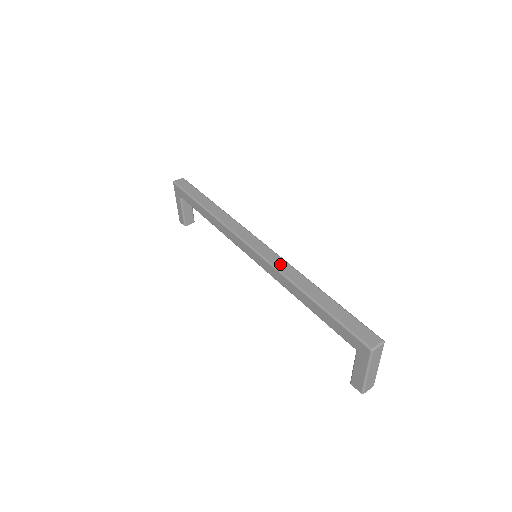
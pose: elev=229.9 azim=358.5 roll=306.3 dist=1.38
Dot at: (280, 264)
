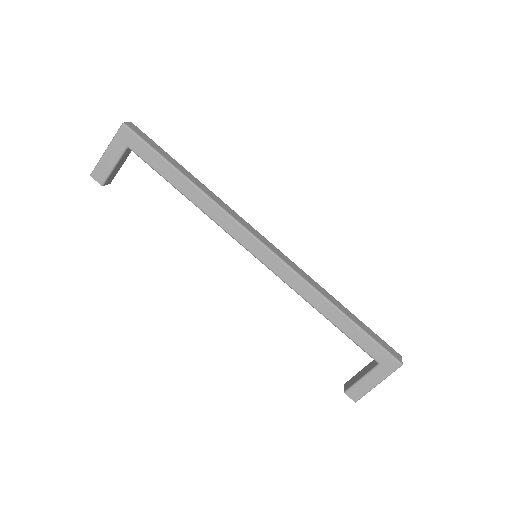
Dot at: (302, 272)
